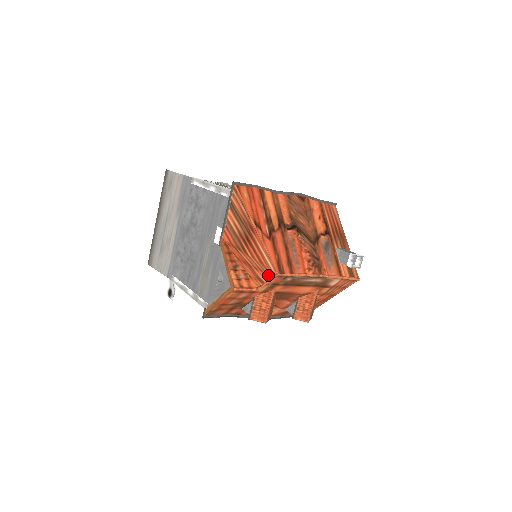
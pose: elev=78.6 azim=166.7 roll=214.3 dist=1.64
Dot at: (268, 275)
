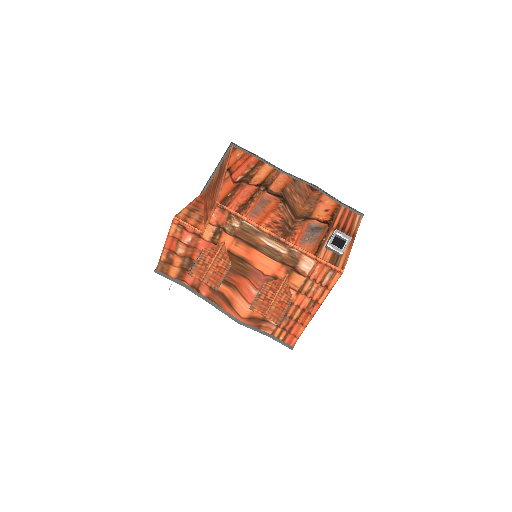
Dot at: (212, 209)
